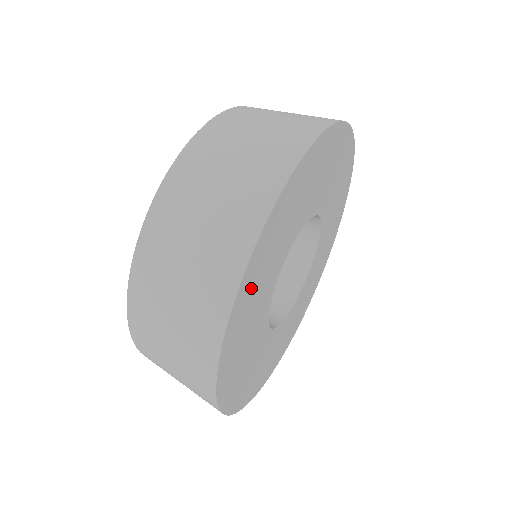
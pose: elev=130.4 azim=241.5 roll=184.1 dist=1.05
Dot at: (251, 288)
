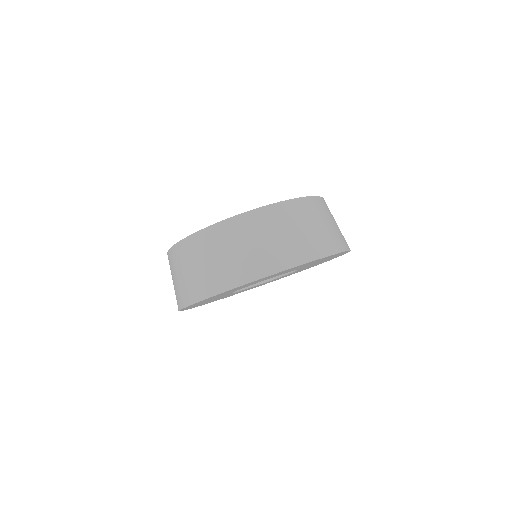
Dot at: occluded
